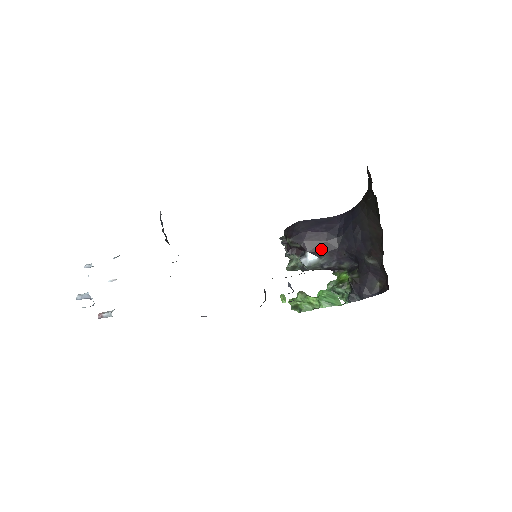
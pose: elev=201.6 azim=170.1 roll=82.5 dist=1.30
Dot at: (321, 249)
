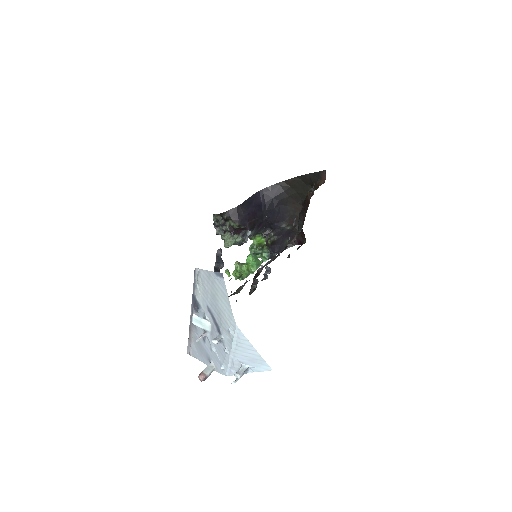
Dot at: (254, 225)
